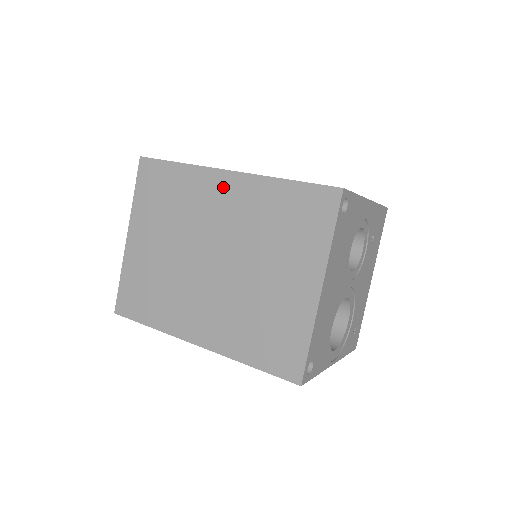
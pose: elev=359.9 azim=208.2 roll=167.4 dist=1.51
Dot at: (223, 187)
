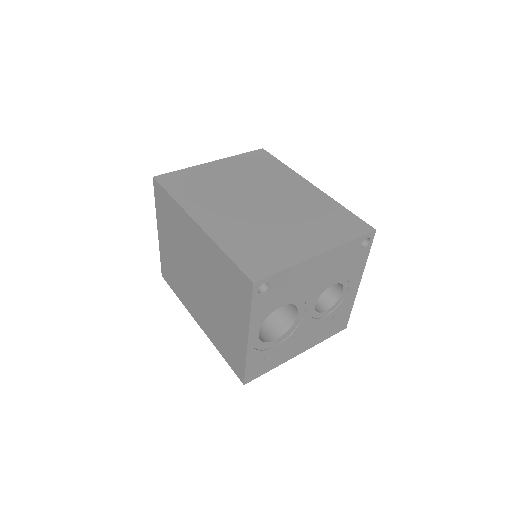
Dot at: (302, 186)
